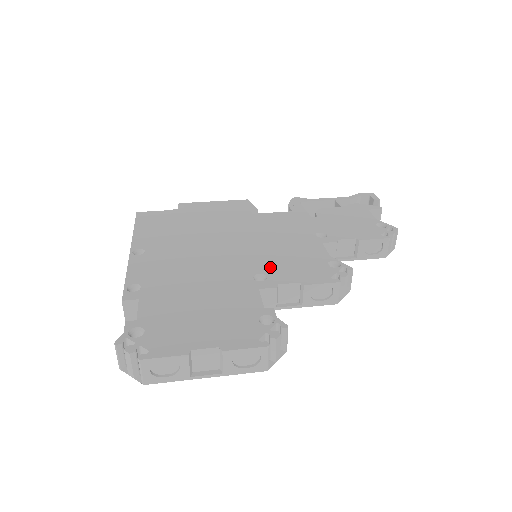
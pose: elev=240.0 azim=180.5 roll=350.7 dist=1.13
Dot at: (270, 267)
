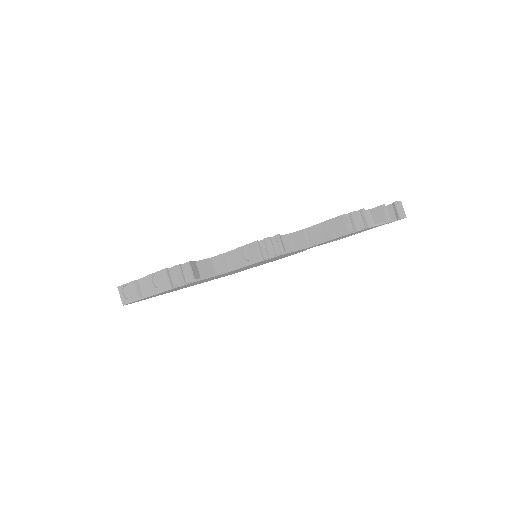
Dot at: occluded
